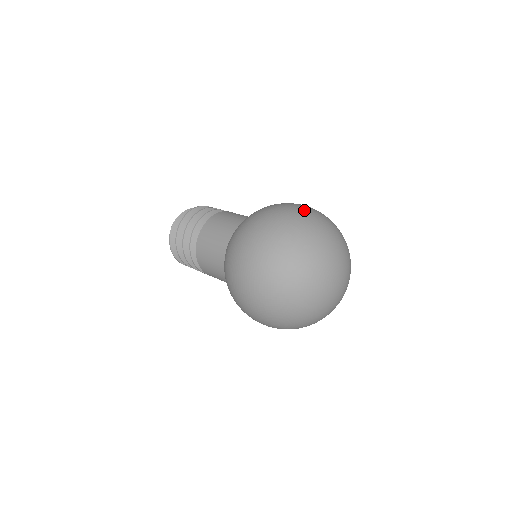
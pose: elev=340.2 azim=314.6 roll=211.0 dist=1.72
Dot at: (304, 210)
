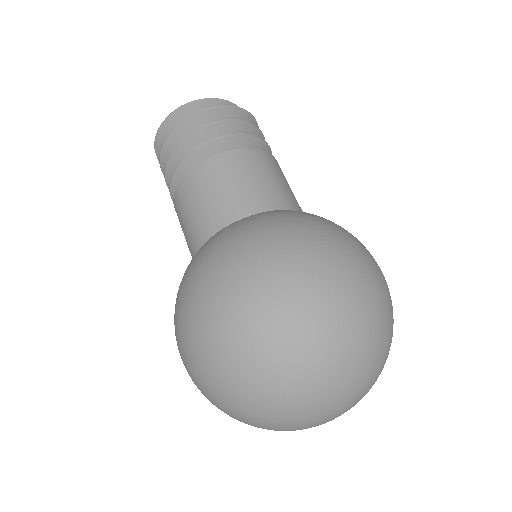
Dot at: (372, 290)
